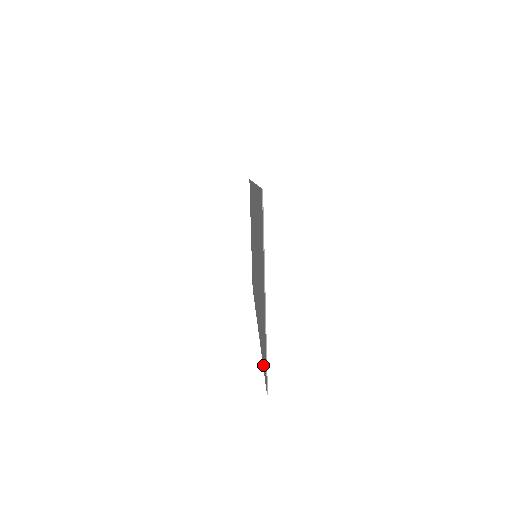
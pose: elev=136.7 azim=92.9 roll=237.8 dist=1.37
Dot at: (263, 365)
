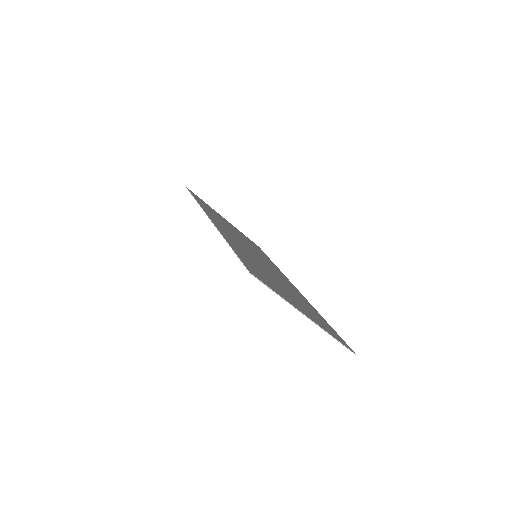
Dot at: occluded
